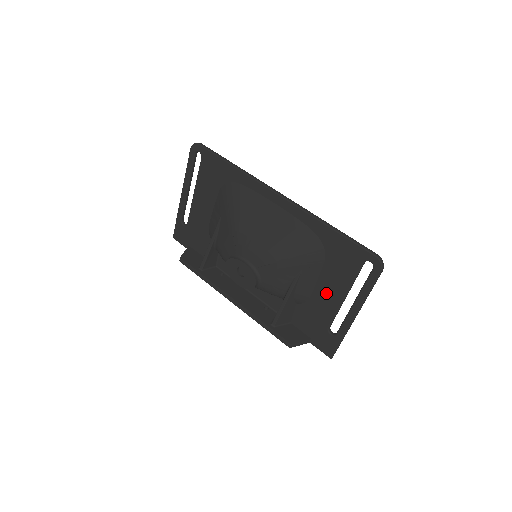
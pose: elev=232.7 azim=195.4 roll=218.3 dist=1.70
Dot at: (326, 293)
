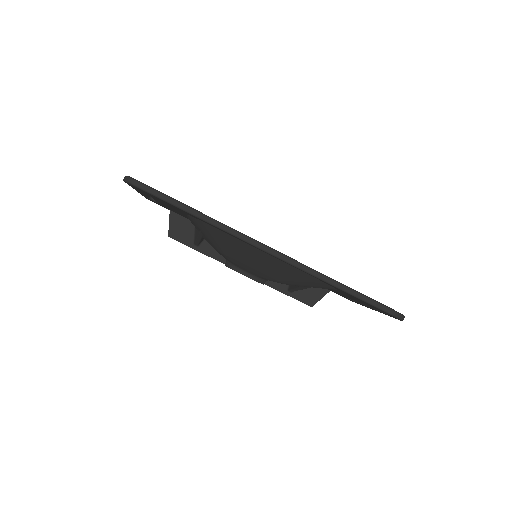
Dot at: occluded
